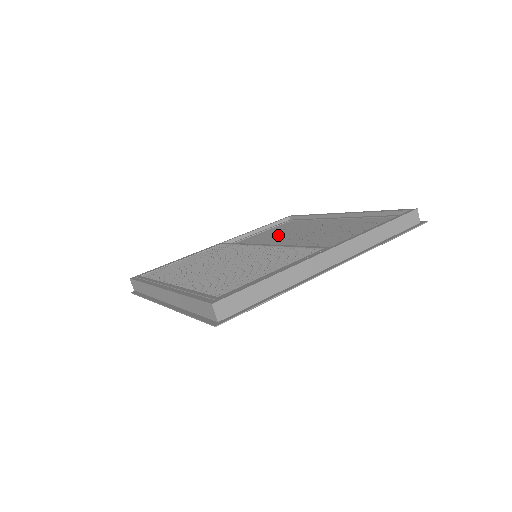
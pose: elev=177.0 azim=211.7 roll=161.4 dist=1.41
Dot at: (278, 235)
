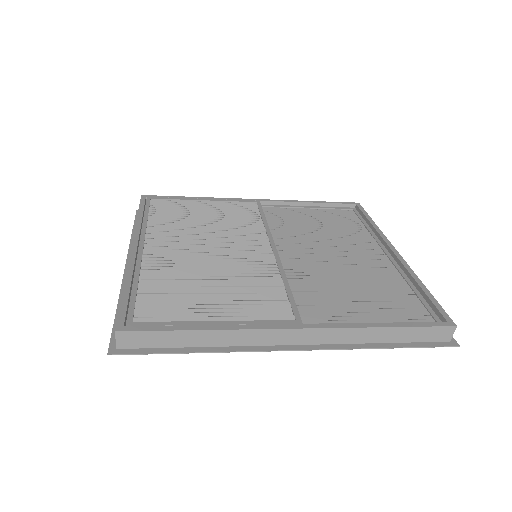
Dot at: (312, 232)
